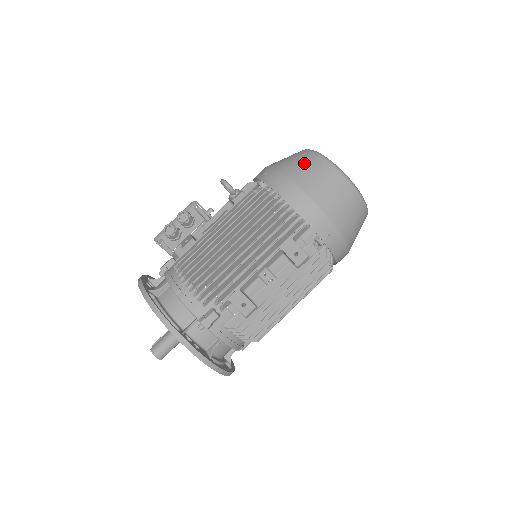
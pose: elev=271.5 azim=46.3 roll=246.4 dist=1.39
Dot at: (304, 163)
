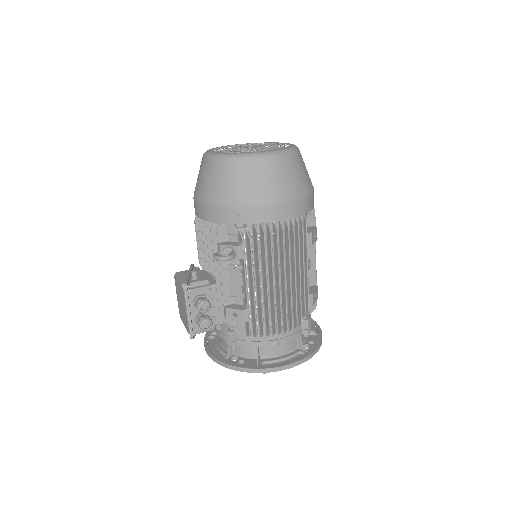
Dot at: (259, 178)
